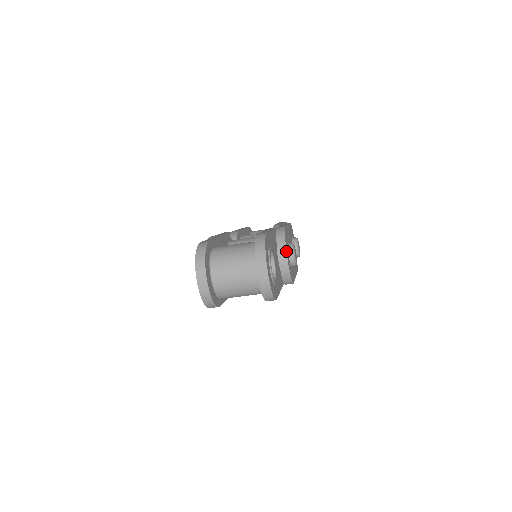
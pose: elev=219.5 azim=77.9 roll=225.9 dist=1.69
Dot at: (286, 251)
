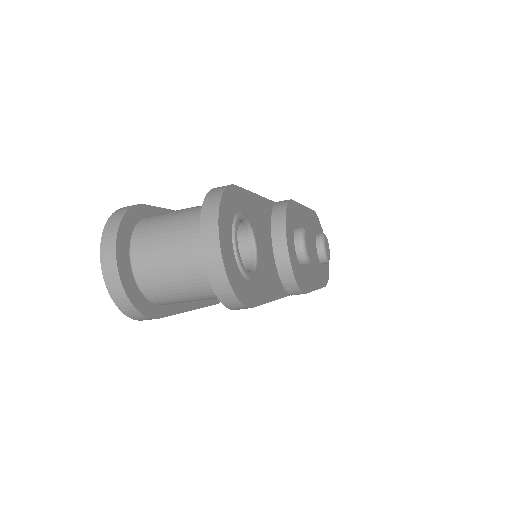
Dot at: (285, 233)
